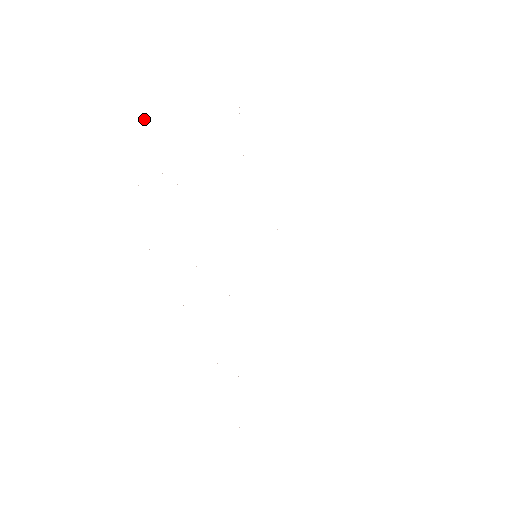
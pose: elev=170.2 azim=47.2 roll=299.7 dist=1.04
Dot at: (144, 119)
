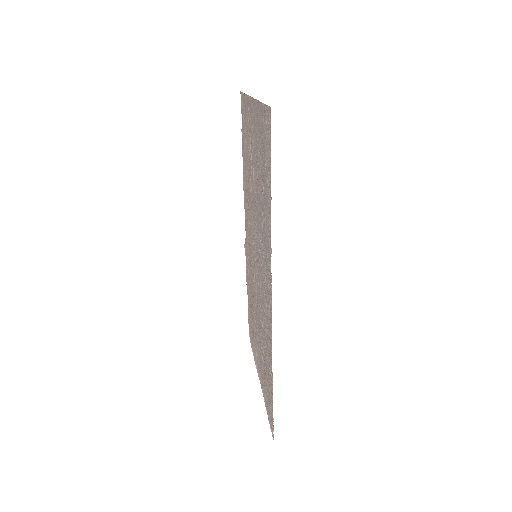
Dot at: (260, 113)
